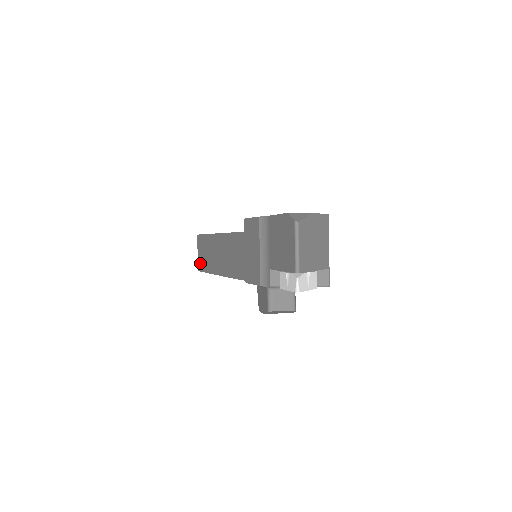
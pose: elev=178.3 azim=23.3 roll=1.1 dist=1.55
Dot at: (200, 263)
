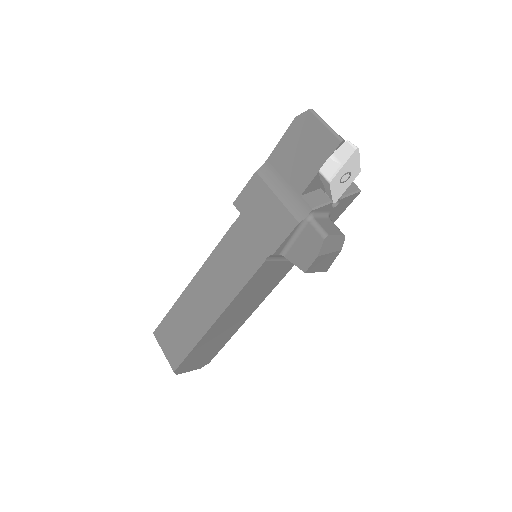
Dot at: (174, 356)
